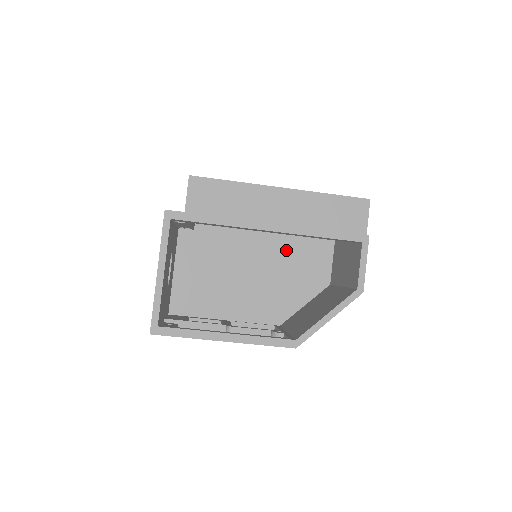
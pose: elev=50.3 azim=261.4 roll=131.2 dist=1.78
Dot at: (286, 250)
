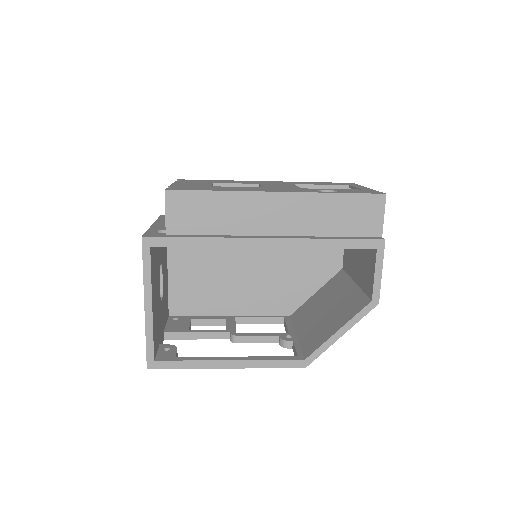
Dot at: occluded
